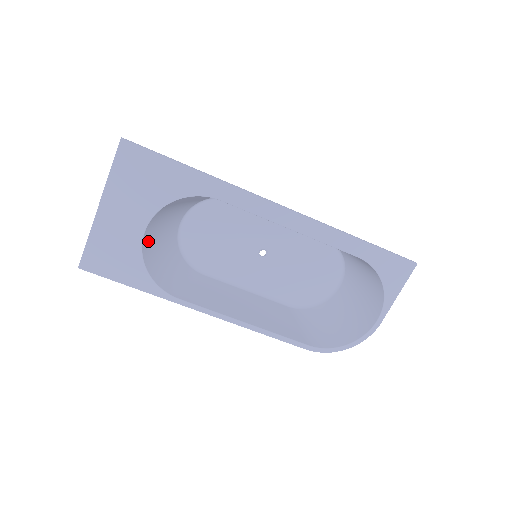
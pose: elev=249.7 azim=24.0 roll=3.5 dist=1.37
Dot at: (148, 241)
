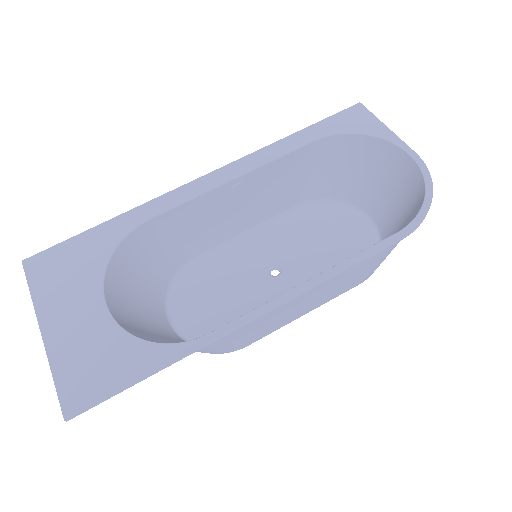
Dot at: (126, 323)
